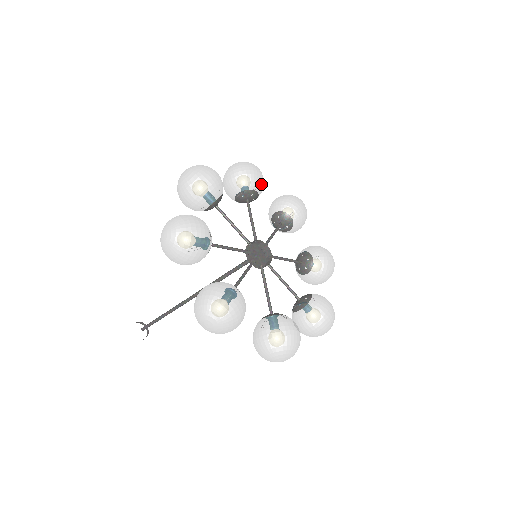
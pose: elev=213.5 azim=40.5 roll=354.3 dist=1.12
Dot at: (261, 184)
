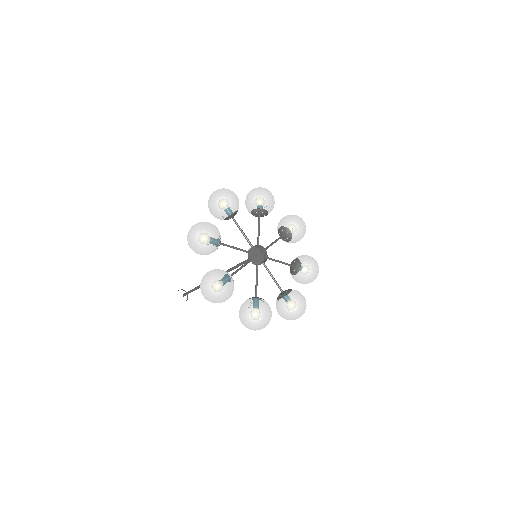
Dot at: (271, 205)
